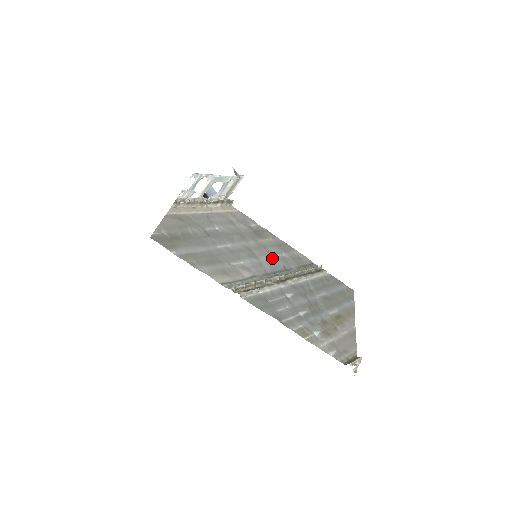
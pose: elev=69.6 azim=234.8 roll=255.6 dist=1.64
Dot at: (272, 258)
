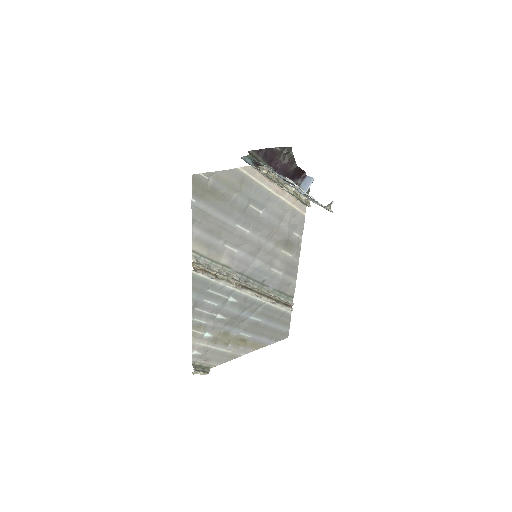
Dot at: (265, 268)
